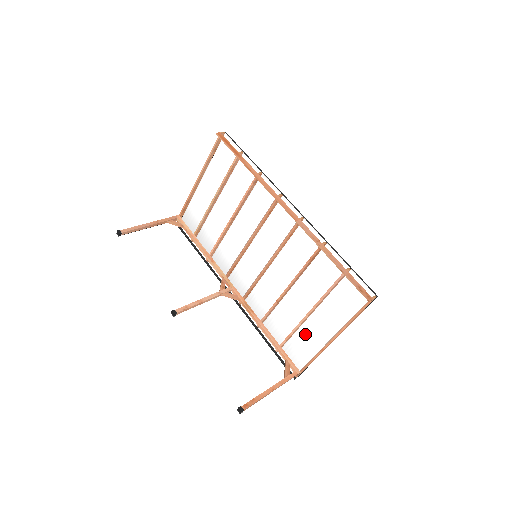
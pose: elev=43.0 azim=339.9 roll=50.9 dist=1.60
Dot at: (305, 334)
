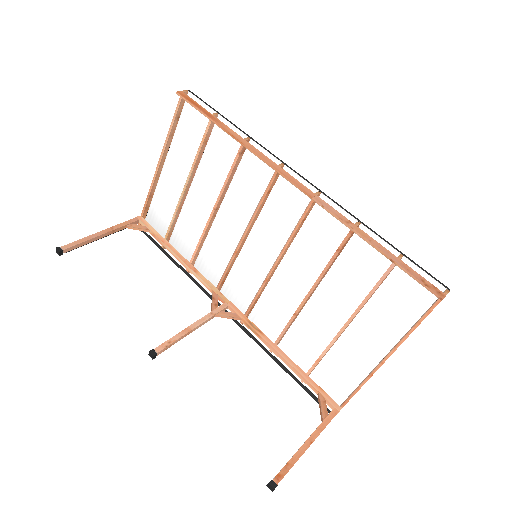
Dot at: (341, 355)
